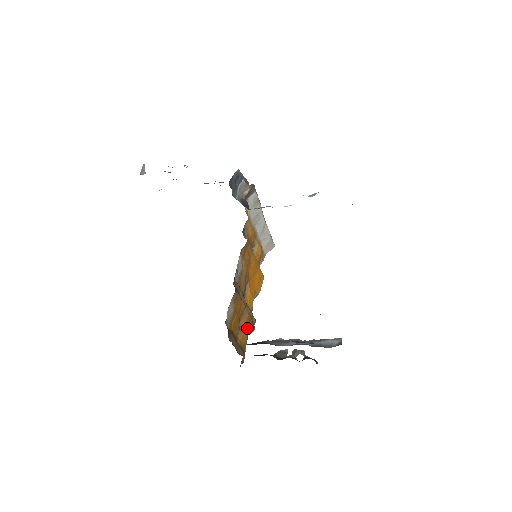
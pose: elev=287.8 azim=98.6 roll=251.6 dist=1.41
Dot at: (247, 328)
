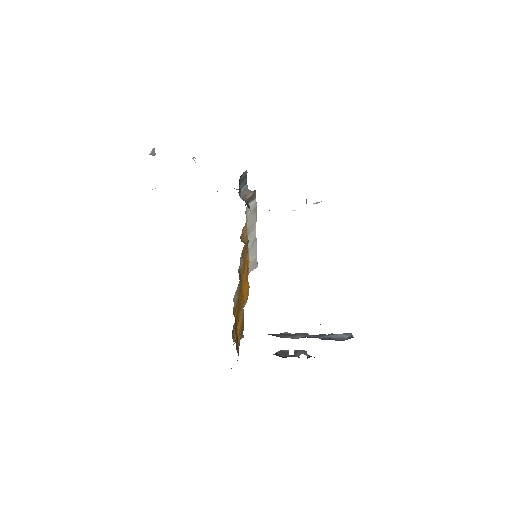
Dot at: (241, 330)
